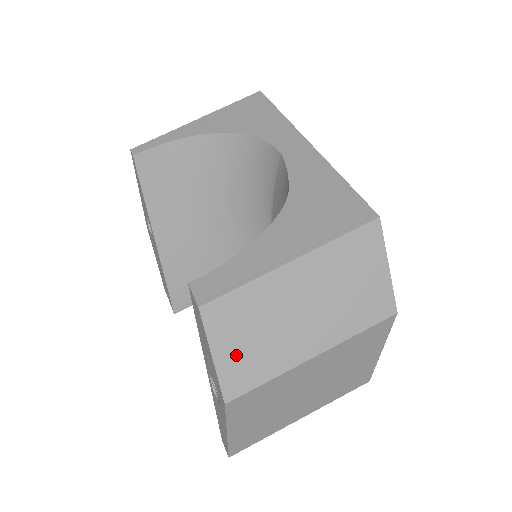
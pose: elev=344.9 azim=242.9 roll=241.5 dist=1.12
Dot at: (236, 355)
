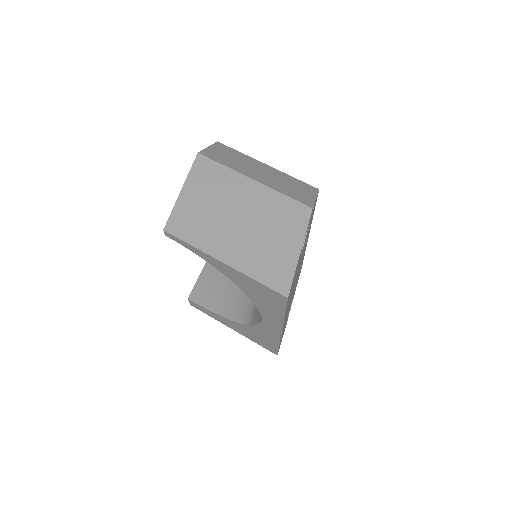
Dot at: occluded
